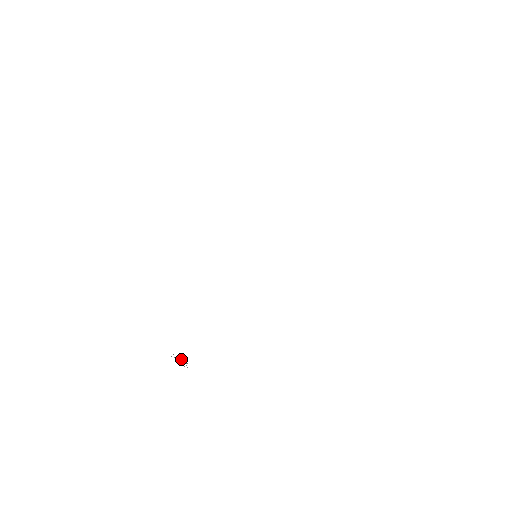
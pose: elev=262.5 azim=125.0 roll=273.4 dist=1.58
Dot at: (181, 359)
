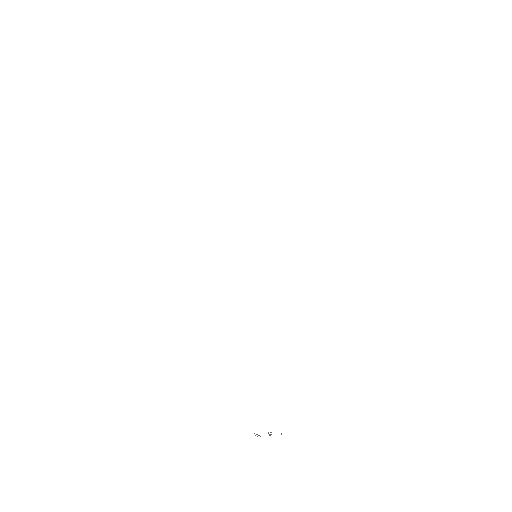
Dot at: occluded
